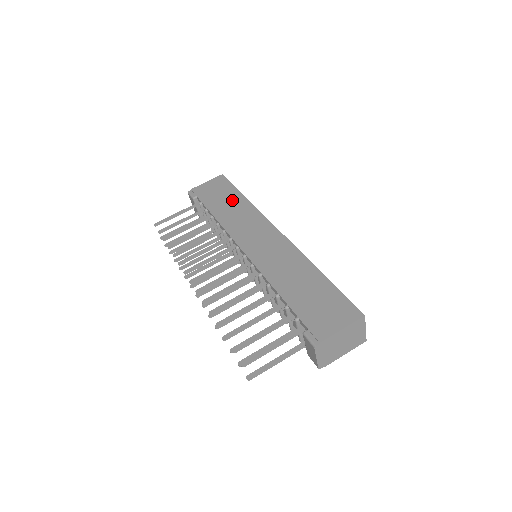
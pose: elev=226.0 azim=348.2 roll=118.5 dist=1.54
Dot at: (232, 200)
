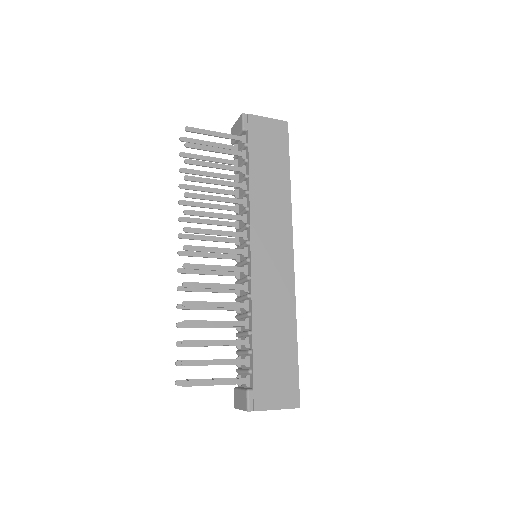
Dot at: (277, 172)
